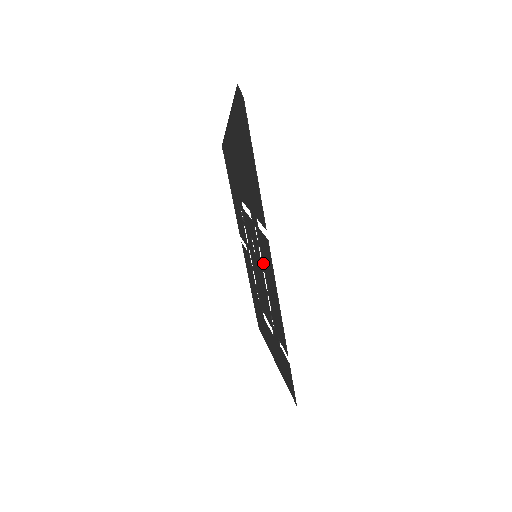
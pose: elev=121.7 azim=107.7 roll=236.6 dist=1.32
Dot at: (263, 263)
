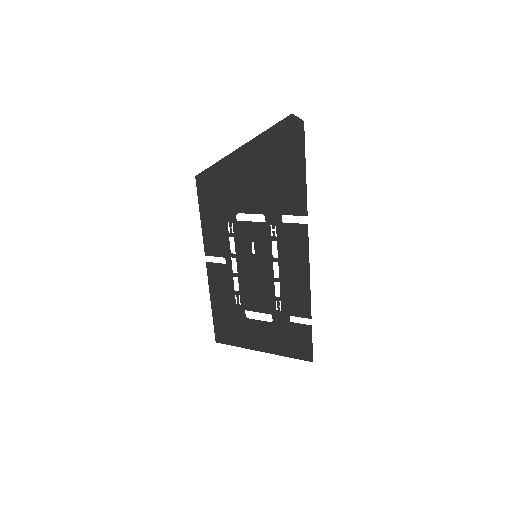
Dot at: (279, 253)
